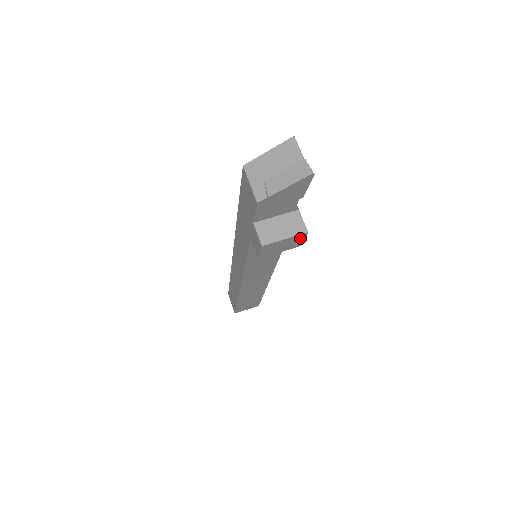
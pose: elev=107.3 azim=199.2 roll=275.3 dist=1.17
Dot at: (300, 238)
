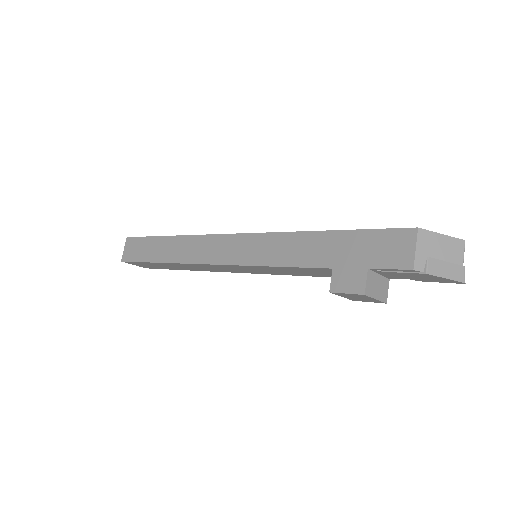
Dot at: (373, 301)
